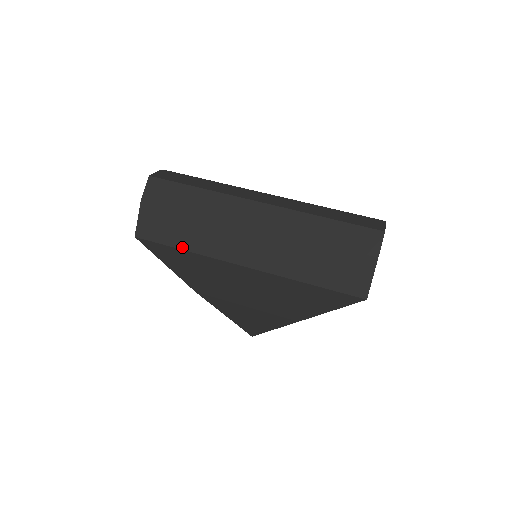
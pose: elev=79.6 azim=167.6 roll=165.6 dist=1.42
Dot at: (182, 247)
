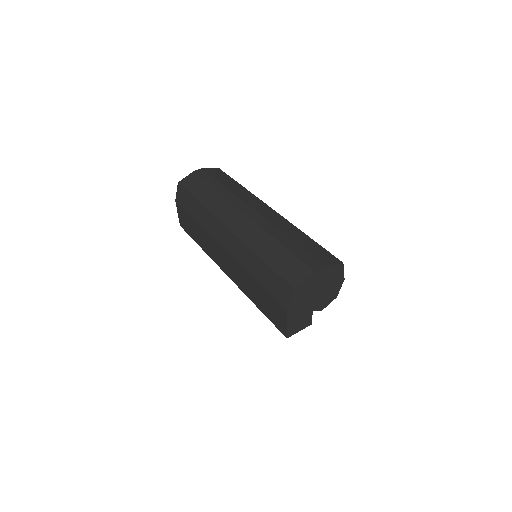
Dot at: (198, 244)
